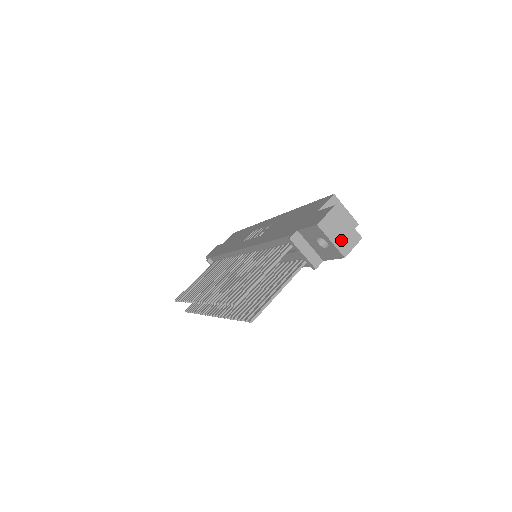
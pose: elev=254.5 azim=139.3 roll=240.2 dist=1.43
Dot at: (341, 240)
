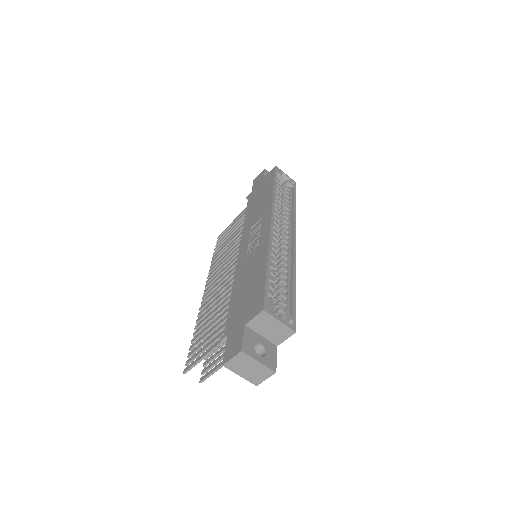
Dot at: (251, 375)
